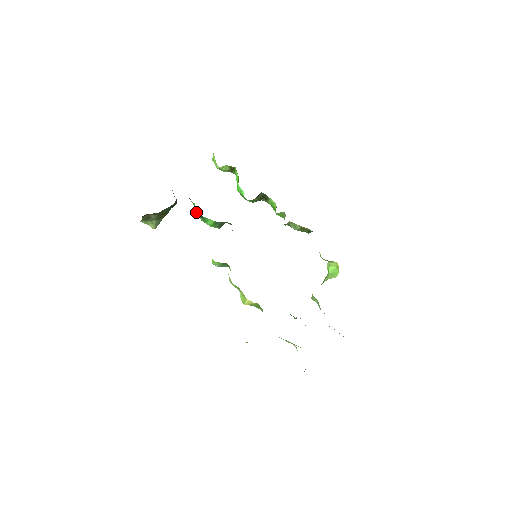
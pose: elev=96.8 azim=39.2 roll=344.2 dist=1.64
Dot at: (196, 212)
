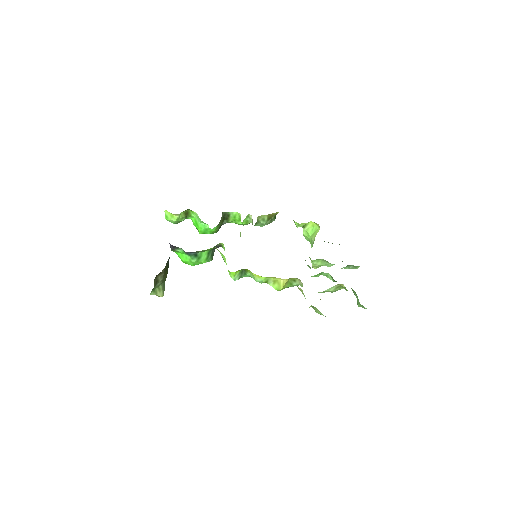
Dot at: (189, 254)
